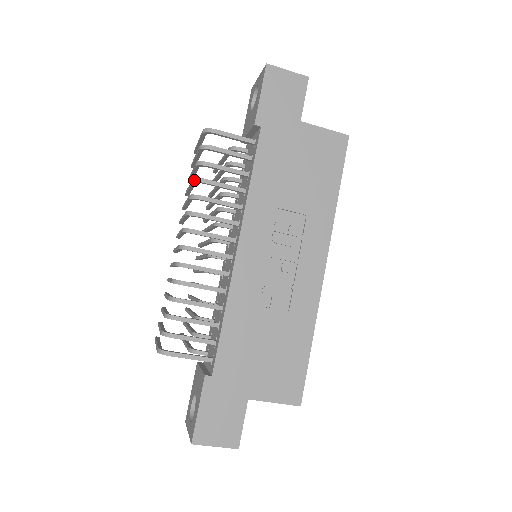
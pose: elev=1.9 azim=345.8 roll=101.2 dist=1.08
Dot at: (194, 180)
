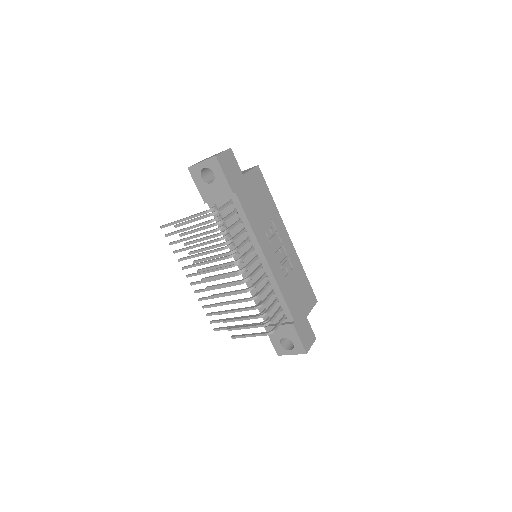
Dot at: (226, 244)
